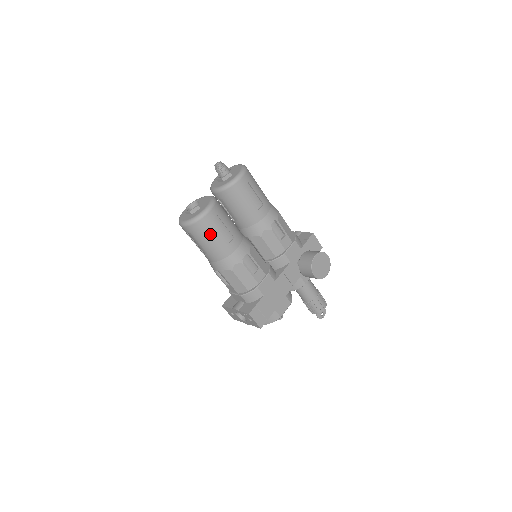
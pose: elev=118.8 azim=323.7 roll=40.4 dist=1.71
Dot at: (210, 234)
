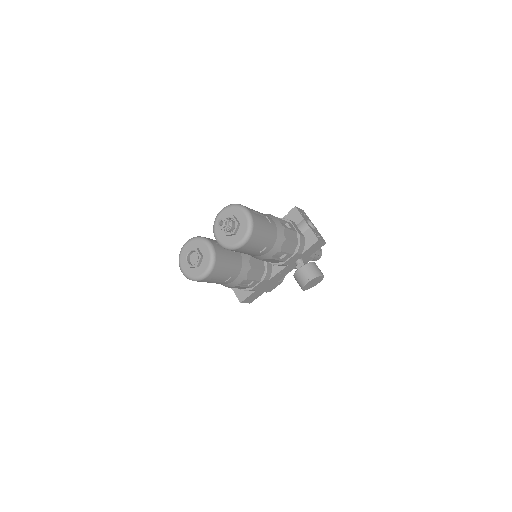
Dot at: (208, 282)
